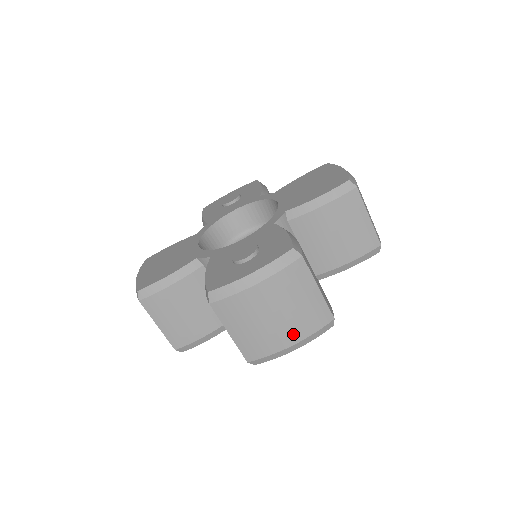
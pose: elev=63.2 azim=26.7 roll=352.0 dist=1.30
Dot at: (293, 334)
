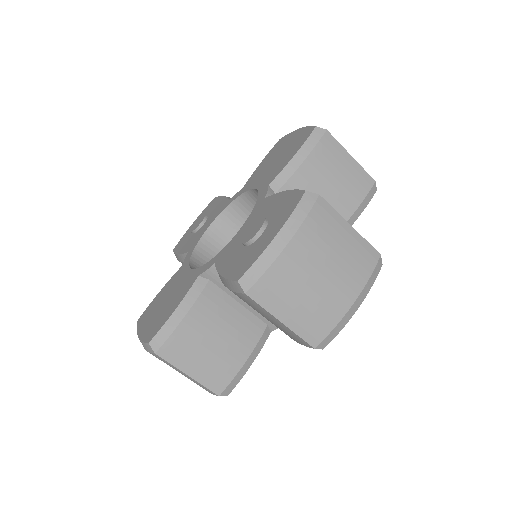
Dot at: (349, 288)
